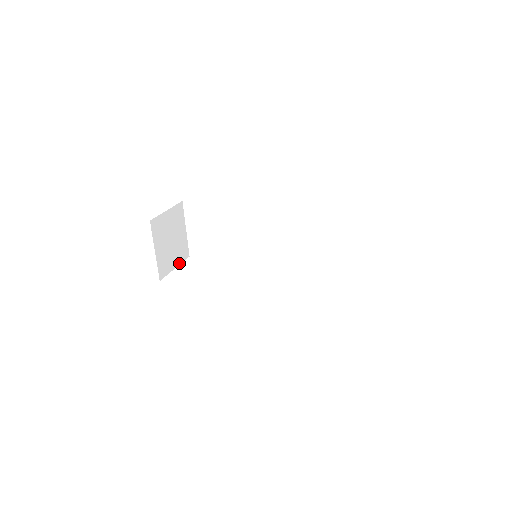
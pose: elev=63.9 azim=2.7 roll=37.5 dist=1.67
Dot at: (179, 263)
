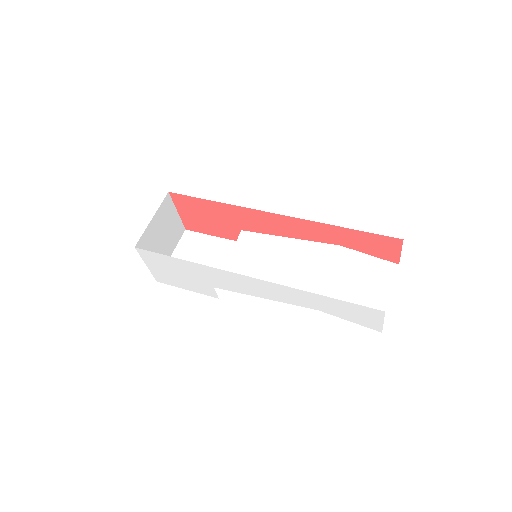
Dot at: occluded
